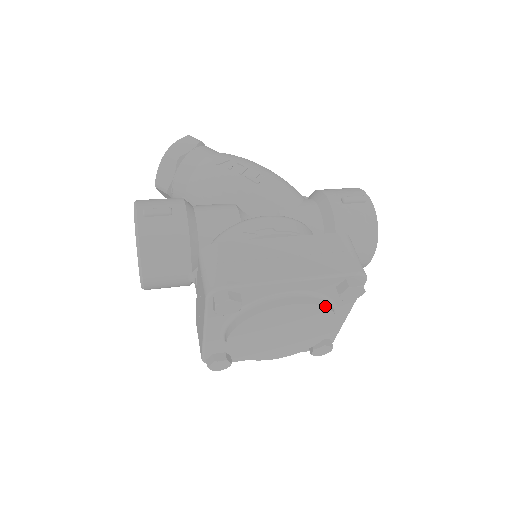
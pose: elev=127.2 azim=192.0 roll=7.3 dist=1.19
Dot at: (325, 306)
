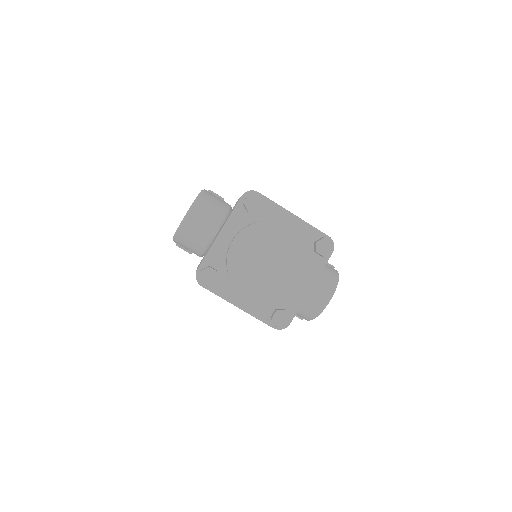
Dot at: occluded
